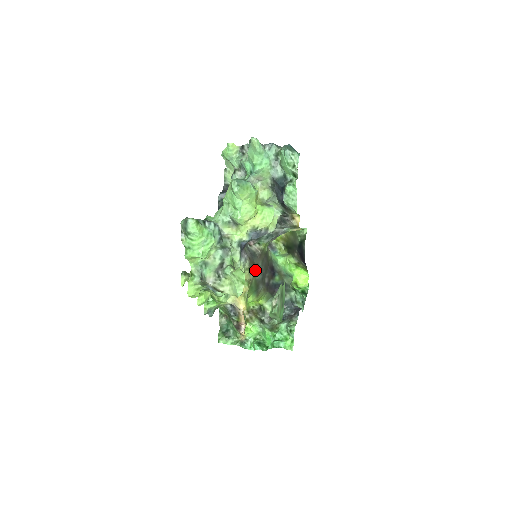
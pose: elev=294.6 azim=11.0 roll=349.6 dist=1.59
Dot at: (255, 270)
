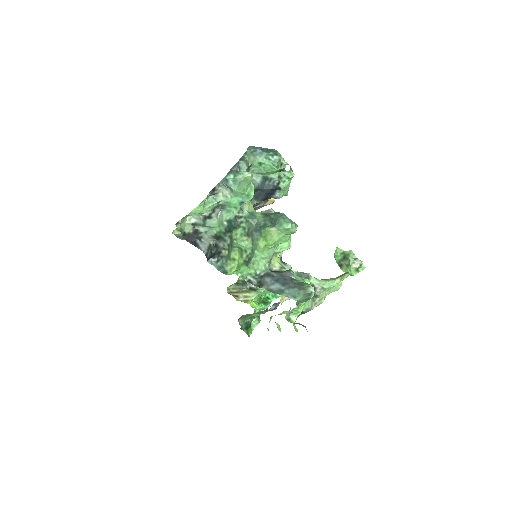
Dot at: occluded
